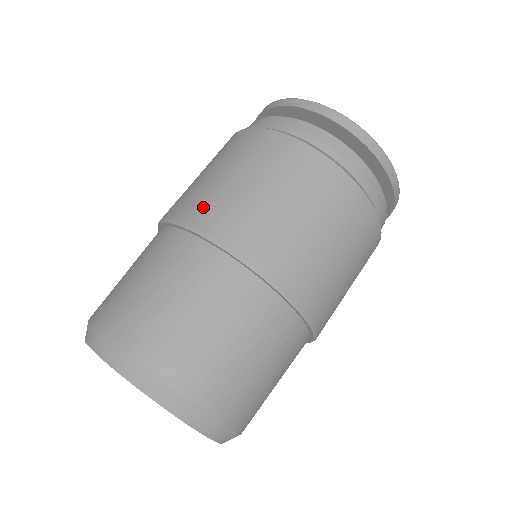
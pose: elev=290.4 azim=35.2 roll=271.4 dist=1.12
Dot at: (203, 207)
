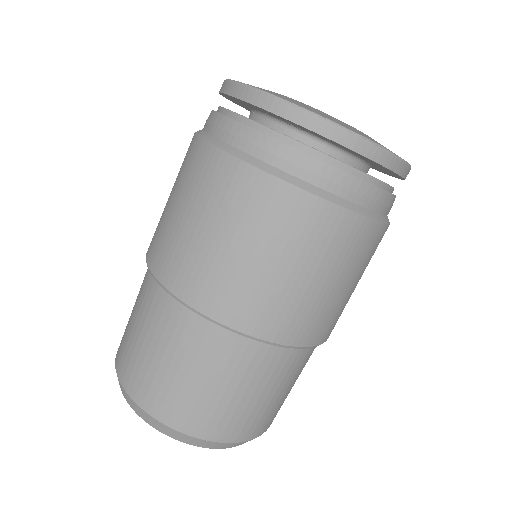
Dot at: occluded
